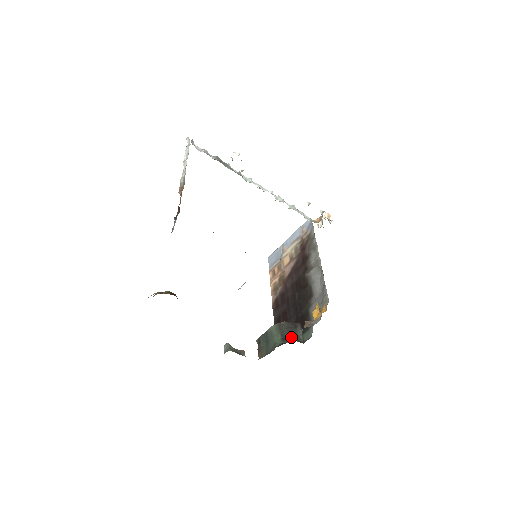
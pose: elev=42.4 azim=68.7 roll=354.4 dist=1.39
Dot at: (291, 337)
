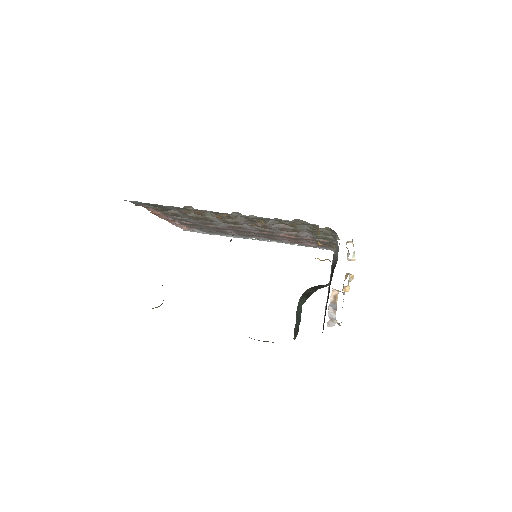
Dot at: (316, 290)
